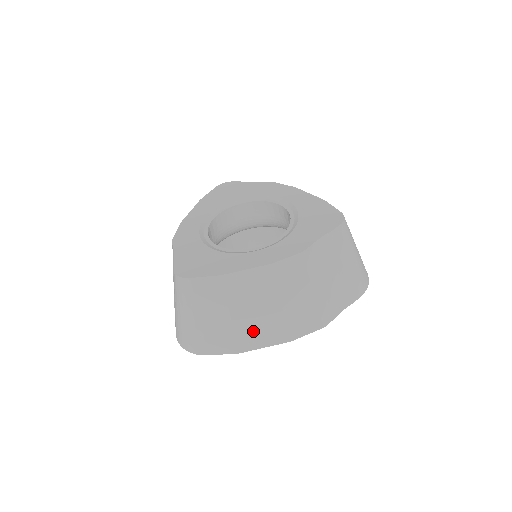
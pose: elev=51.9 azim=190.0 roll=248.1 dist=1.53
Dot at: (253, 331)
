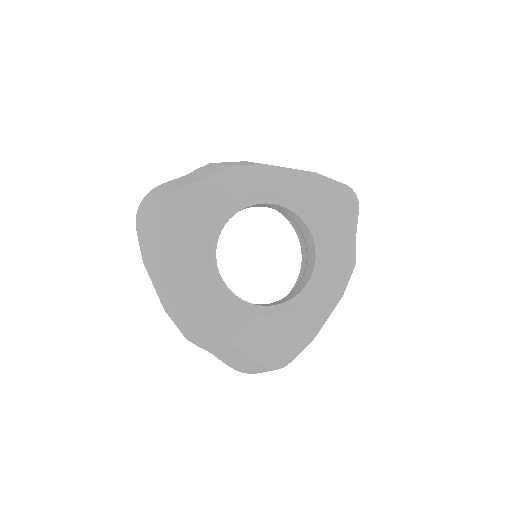
Dot at: occluded
